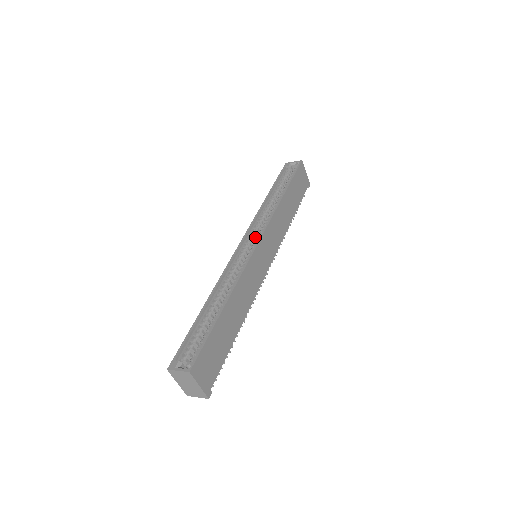
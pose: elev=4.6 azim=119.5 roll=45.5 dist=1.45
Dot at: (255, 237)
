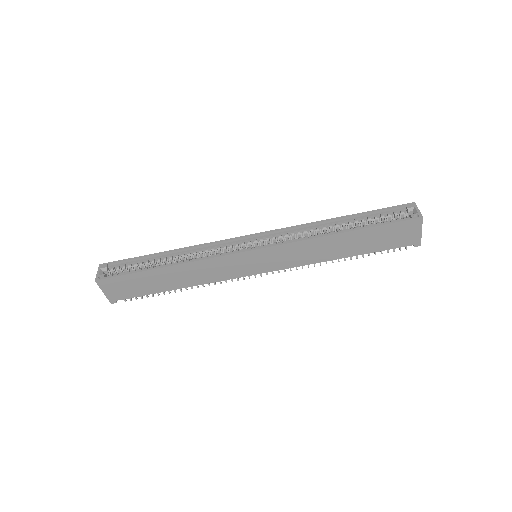
Dot at: (270, 242)
